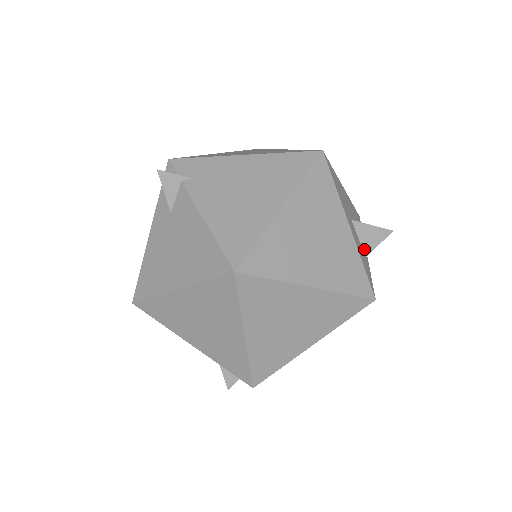
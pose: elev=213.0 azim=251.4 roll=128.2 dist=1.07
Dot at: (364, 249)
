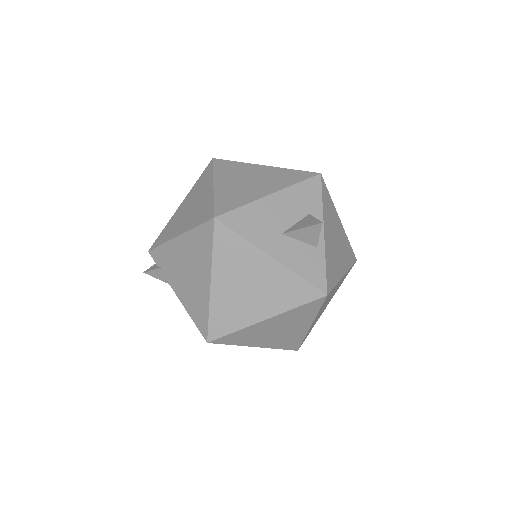
Dot at: (310, 244)
